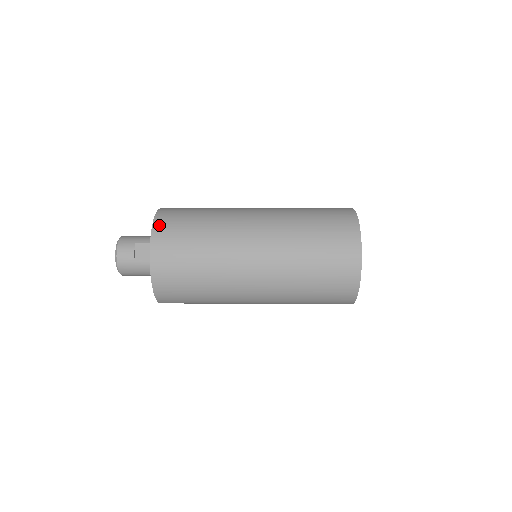
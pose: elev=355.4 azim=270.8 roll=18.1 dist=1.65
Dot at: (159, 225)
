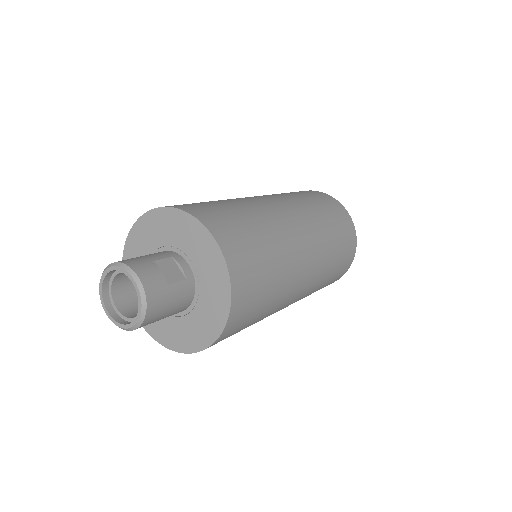
Dot at: (201, 215)
